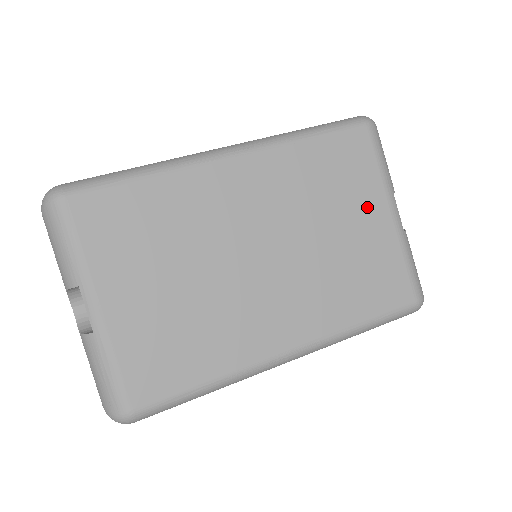
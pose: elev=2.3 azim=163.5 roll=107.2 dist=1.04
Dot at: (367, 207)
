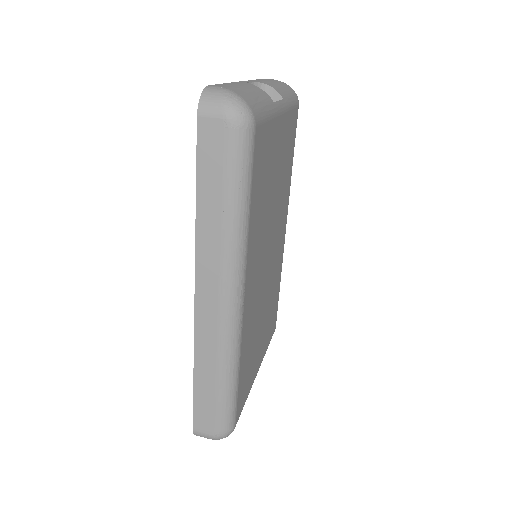
Dot at: (276, 144)
